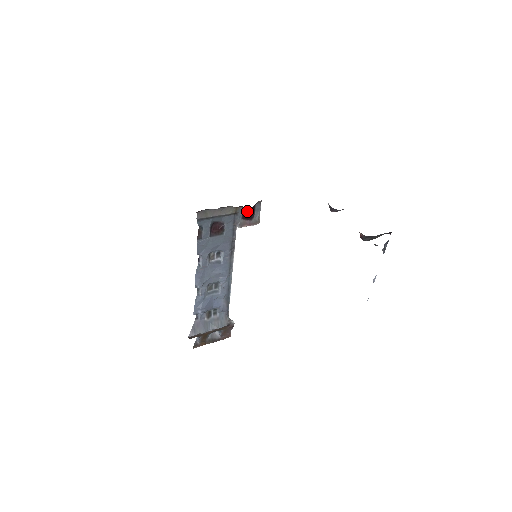
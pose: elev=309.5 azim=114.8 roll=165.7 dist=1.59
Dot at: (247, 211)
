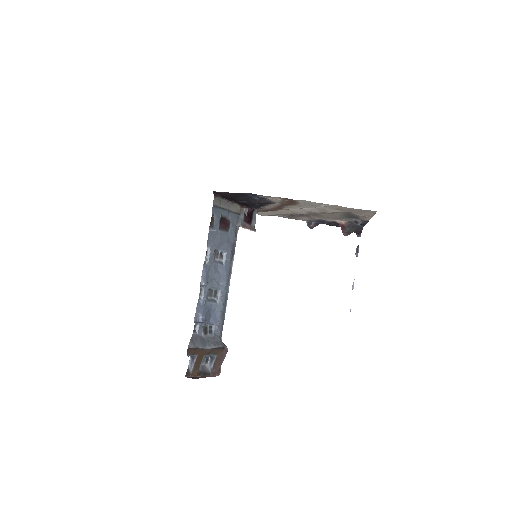
Dot at: (248, 214)
